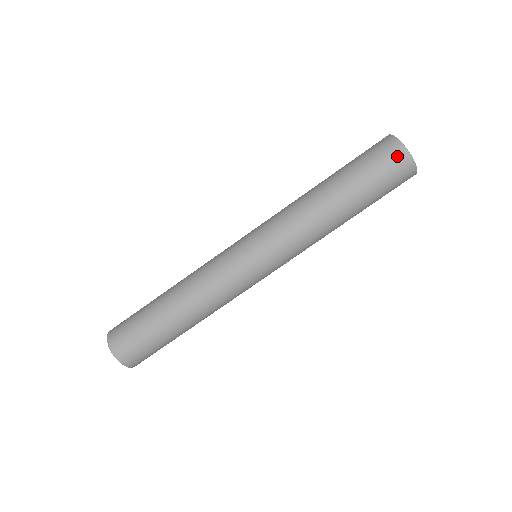
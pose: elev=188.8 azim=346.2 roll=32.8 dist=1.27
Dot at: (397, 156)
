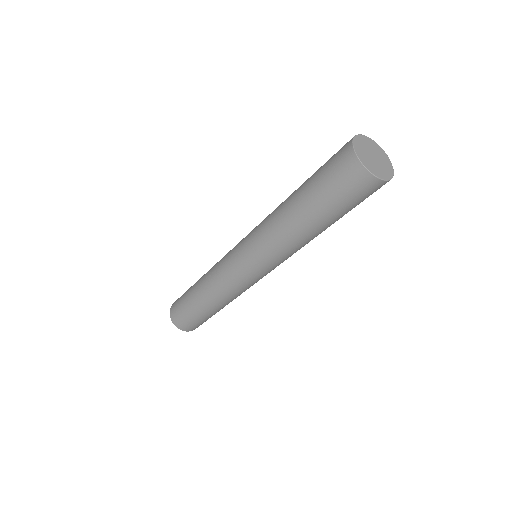
Dot at: (344, 157)
